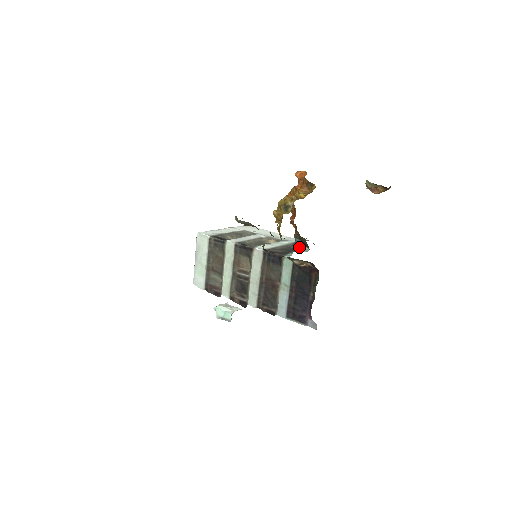
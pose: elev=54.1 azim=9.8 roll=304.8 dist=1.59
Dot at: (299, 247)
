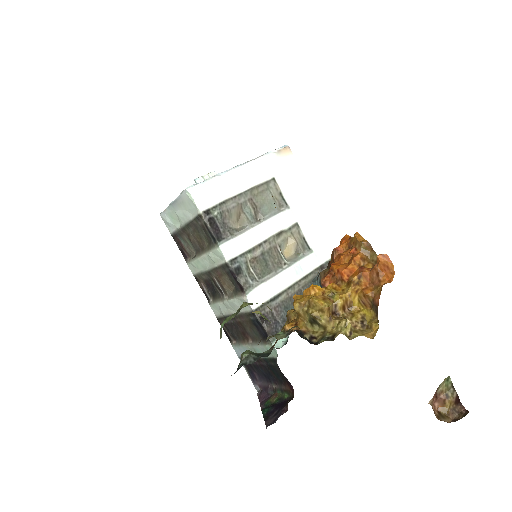
Dot at: occluded
